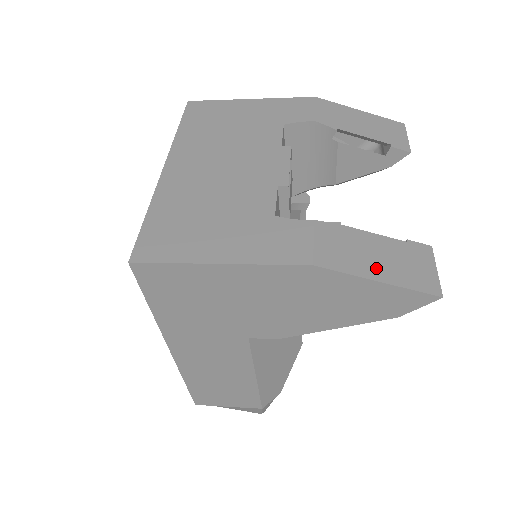
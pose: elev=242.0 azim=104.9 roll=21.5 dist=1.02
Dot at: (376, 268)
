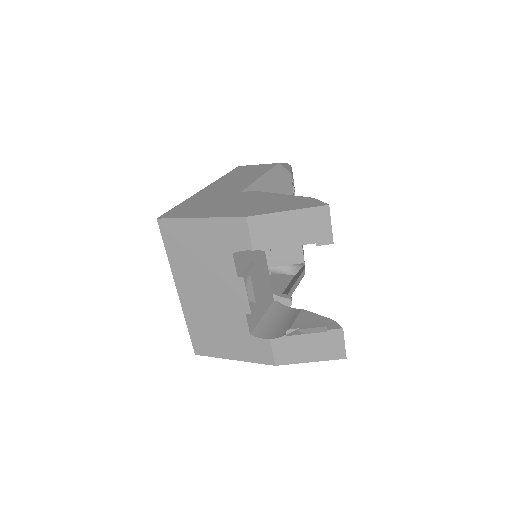
Dot at: (308, 356)
